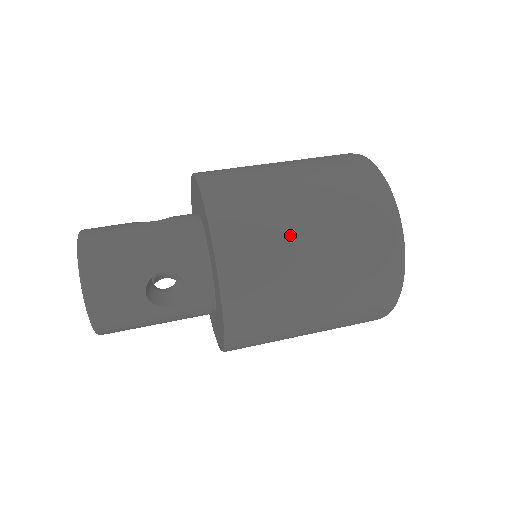
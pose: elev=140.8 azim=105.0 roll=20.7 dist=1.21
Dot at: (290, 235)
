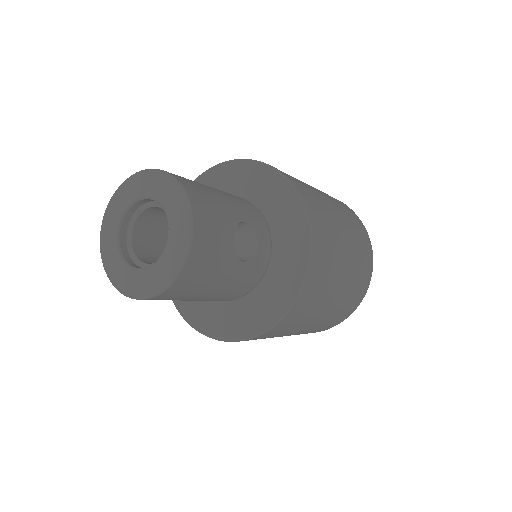
Dot at: (332, 212)
